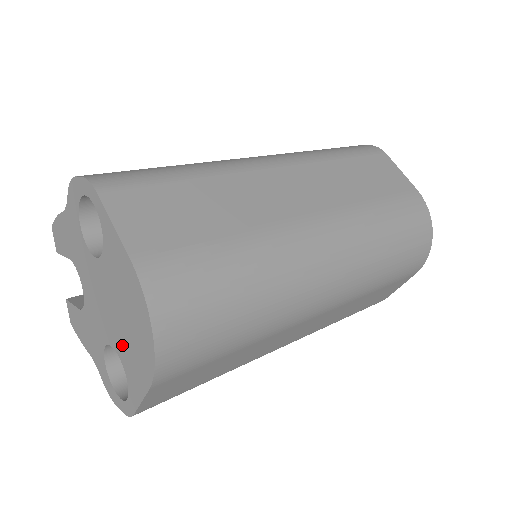
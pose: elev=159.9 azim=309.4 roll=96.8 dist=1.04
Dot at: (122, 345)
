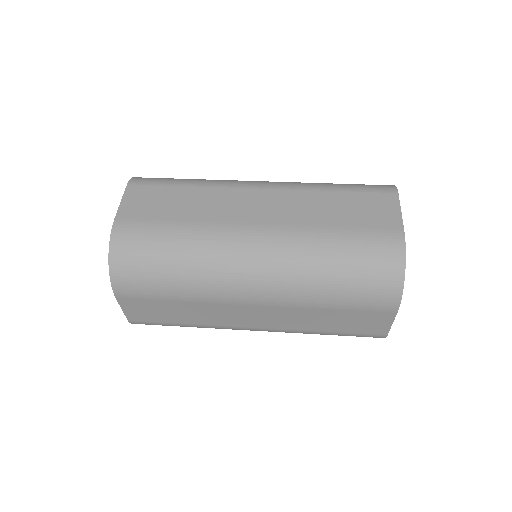
Dot at: occluded
